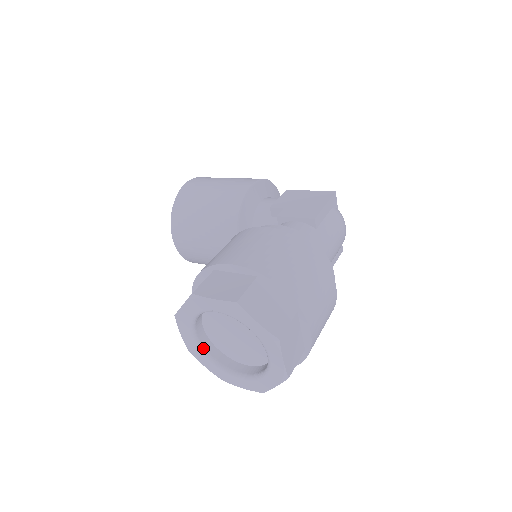
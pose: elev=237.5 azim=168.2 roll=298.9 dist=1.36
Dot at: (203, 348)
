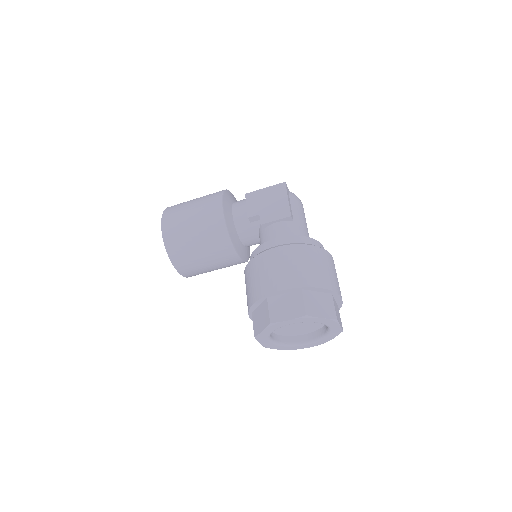
Dot at: (277, 342)
